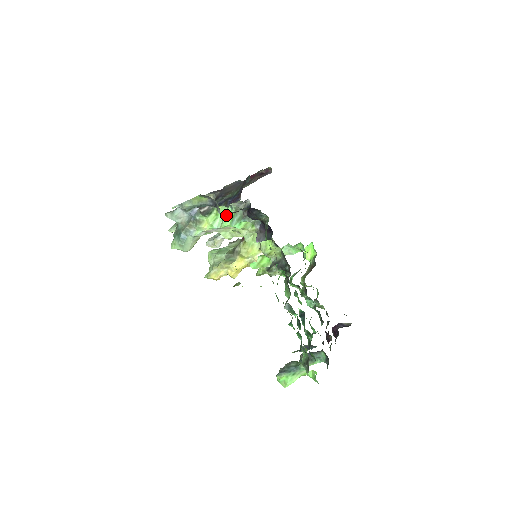
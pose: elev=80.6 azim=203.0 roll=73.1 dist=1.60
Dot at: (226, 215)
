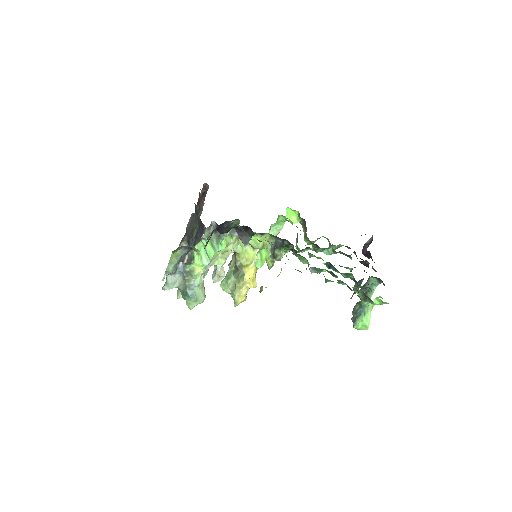
Dot at: (205, 248)
